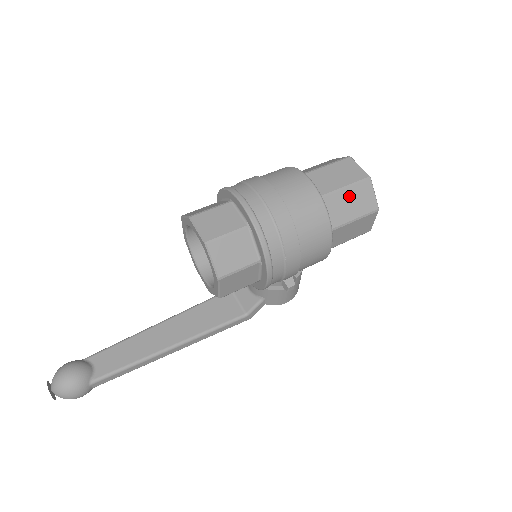
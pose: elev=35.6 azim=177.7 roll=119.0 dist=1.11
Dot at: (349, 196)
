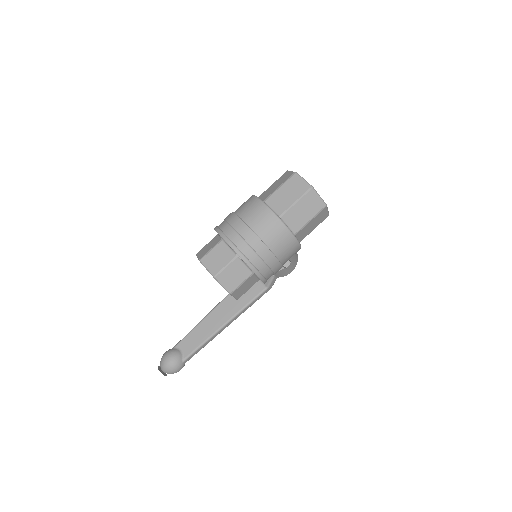
Dot at: (301, 207)
